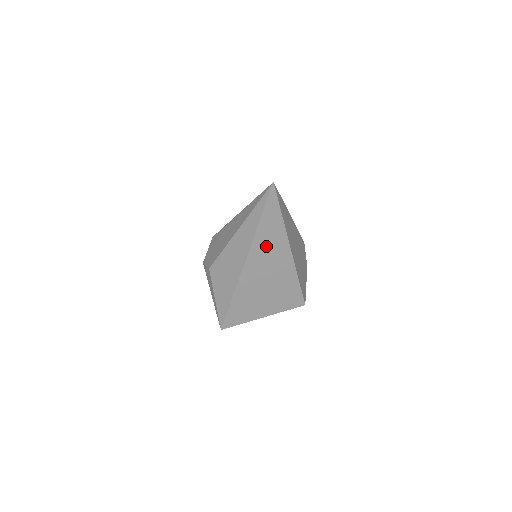
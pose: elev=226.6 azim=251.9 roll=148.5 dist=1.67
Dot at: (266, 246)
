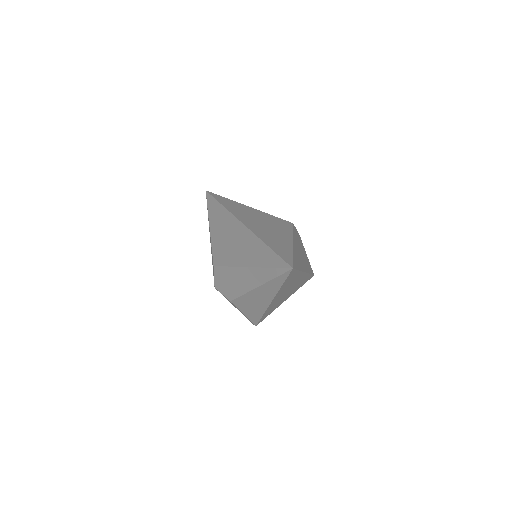
Dot at: (287, 286)
